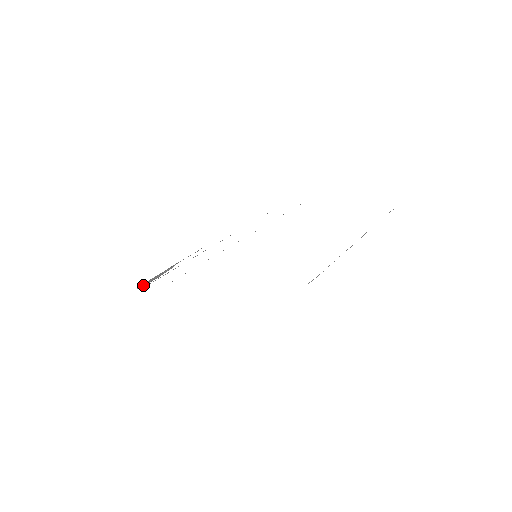
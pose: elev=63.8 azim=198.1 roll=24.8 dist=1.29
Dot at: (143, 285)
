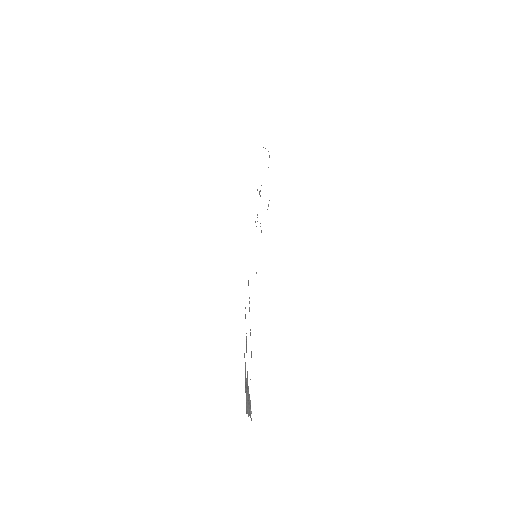
Dot at: (248, 412)
